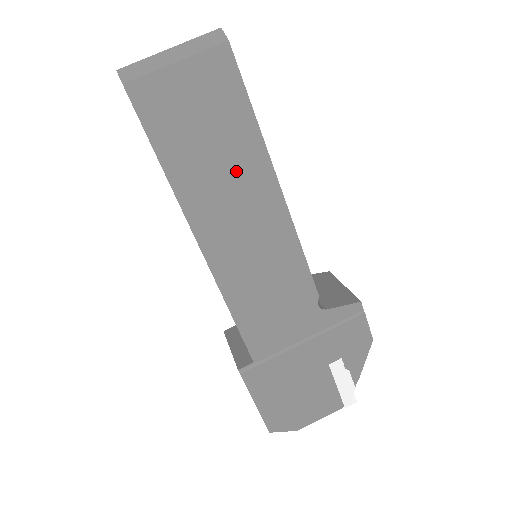
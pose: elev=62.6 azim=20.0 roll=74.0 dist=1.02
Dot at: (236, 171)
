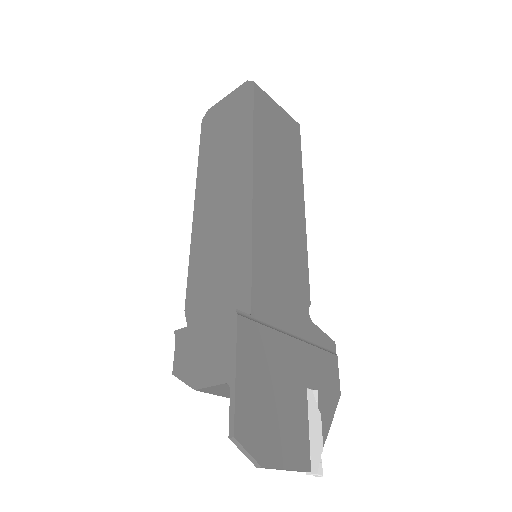
Dot at: (286, 170)
